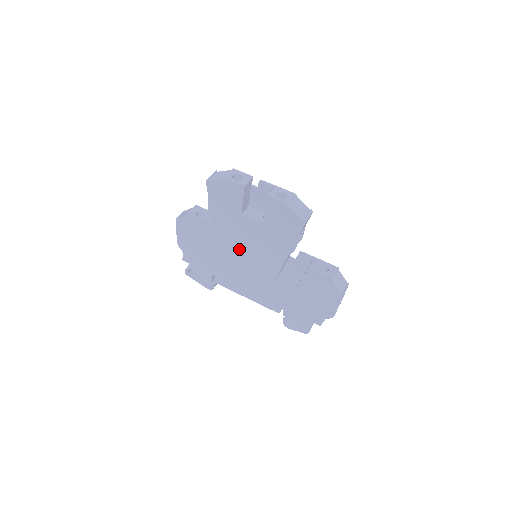
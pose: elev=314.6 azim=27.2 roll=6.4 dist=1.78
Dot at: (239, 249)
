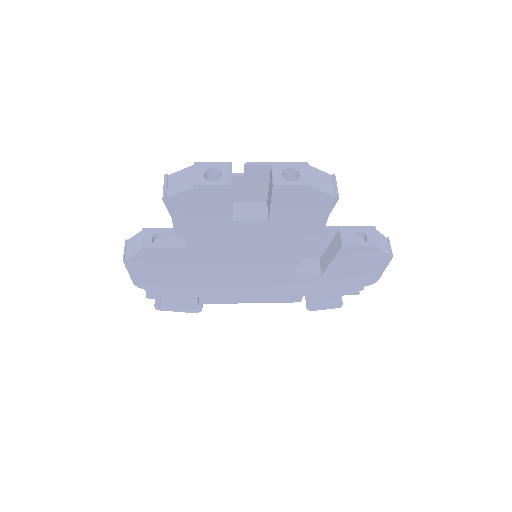
Dot at: (234, 260)
